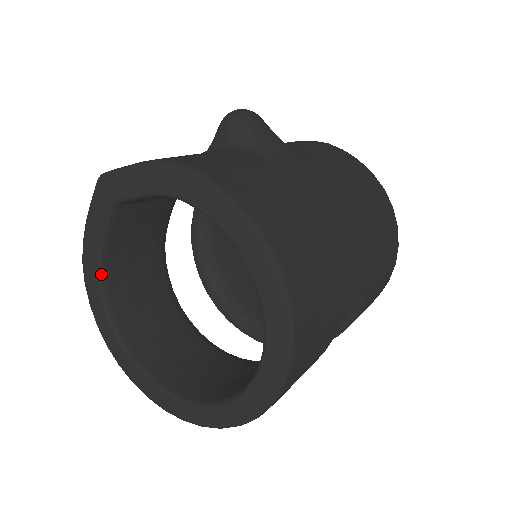
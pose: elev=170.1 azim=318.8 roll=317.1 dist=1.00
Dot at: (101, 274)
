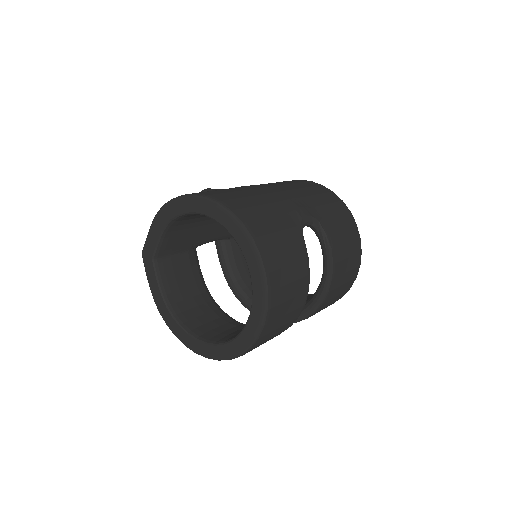
Dot at: (169, 308)
